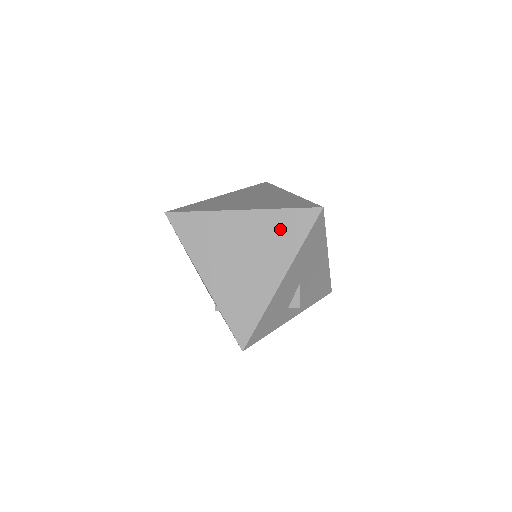
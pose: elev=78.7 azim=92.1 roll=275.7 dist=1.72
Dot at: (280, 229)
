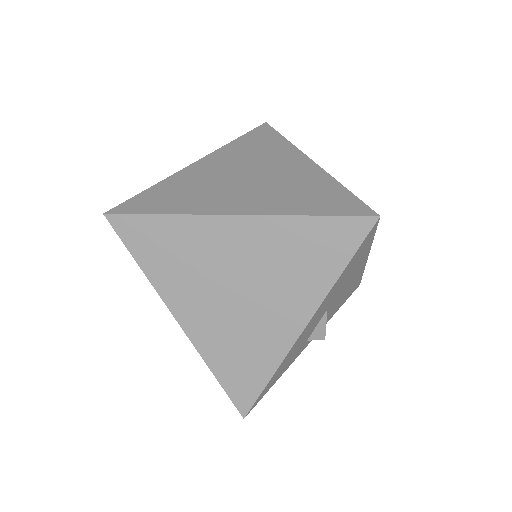
Dot at: (303, 249)
